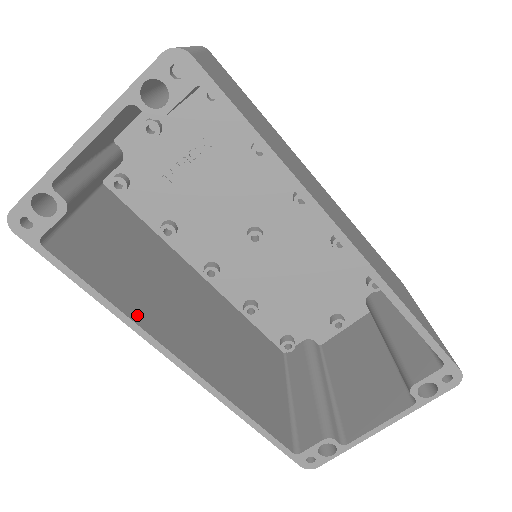
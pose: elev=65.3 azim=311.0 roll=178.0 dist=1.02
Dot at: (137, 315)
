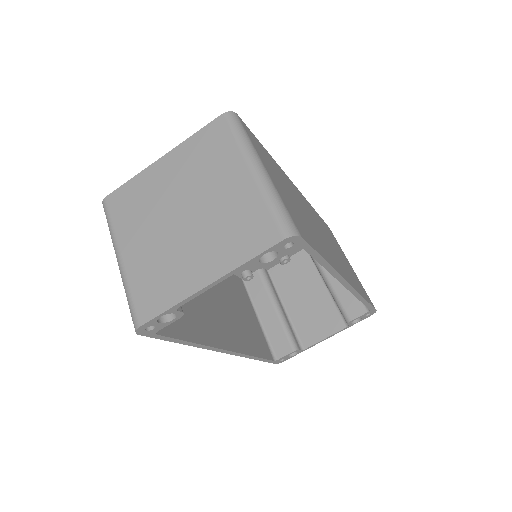
Dot at: (202, 338)
